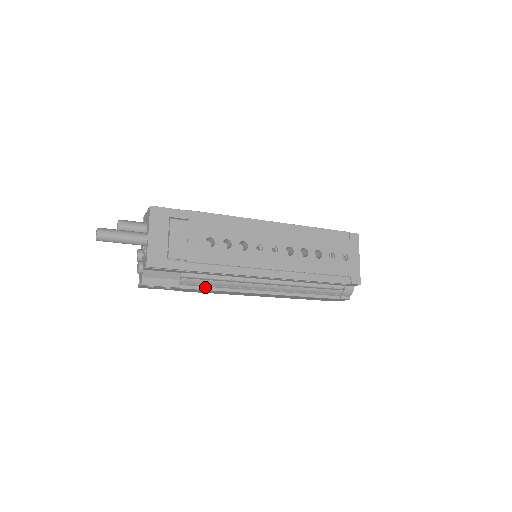
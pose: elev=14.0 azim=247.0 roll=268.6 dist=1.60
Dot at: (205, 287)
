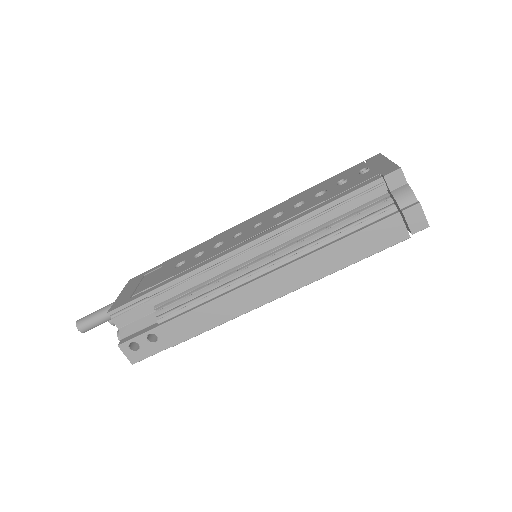
Dot at: (189, 310)
